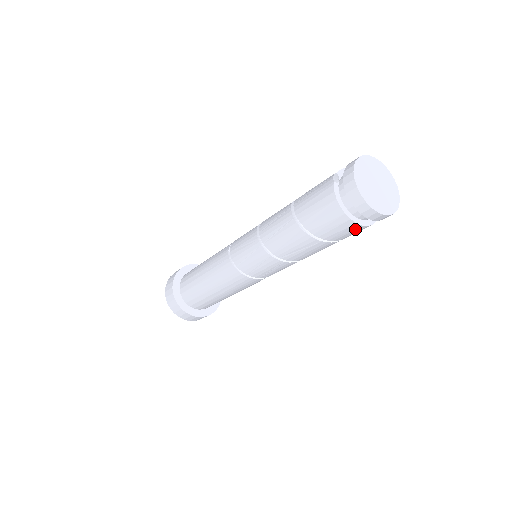
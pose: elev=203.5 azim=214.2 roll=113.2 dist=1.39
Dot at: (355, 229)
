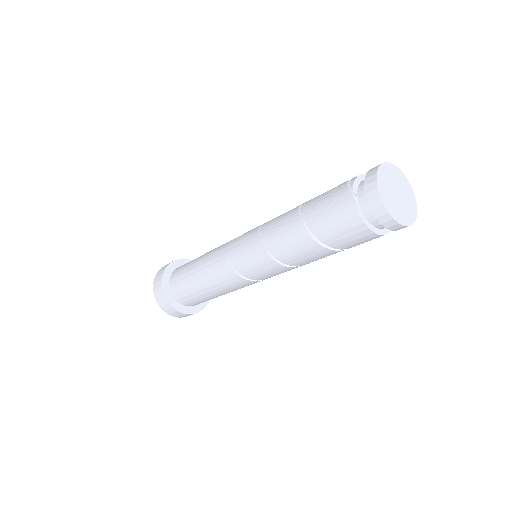
Dot at: occluded
